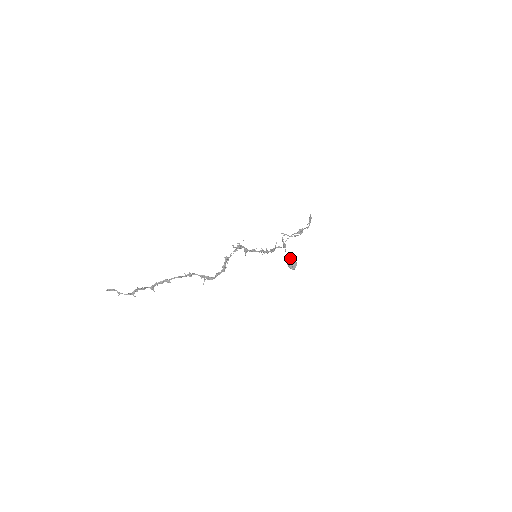
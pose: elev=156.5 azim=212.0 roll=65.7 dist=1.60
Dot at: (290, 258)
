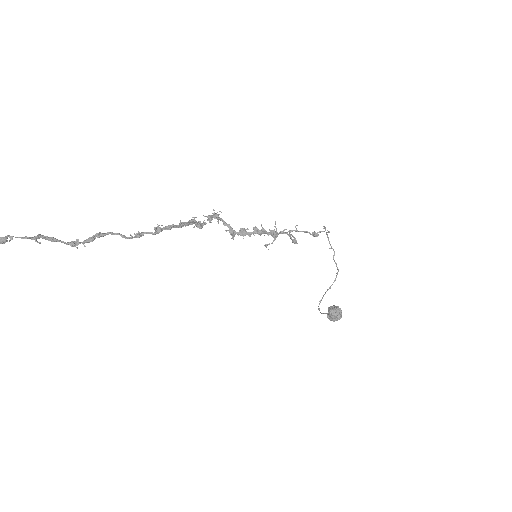
Dot at: occluded
